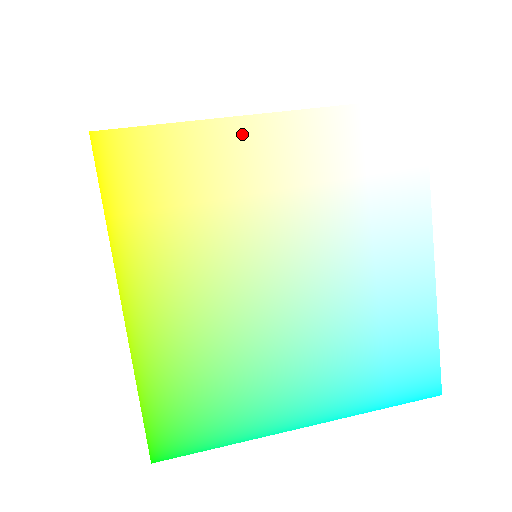
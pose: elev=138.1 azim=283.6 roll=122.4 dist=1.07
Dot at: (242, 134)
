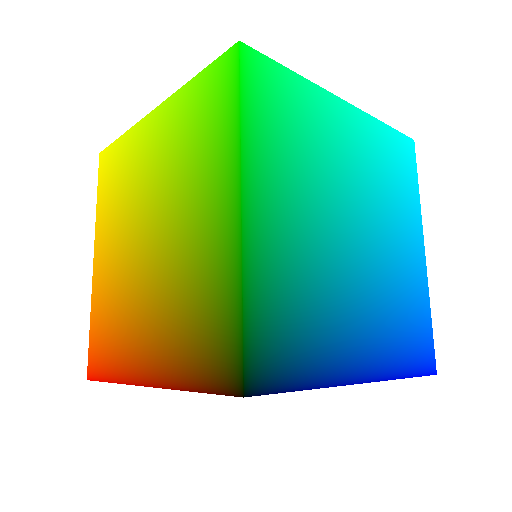
Dot at: occluded
